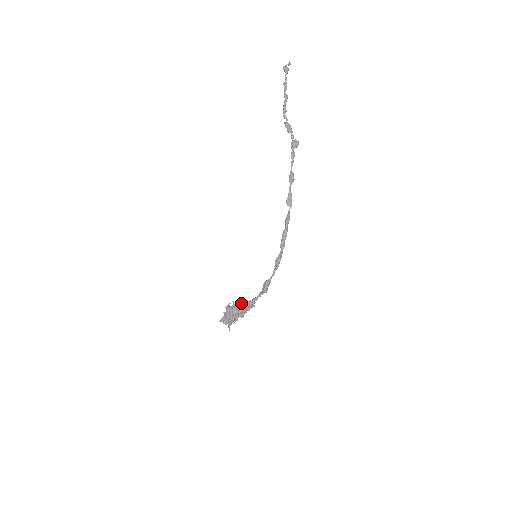
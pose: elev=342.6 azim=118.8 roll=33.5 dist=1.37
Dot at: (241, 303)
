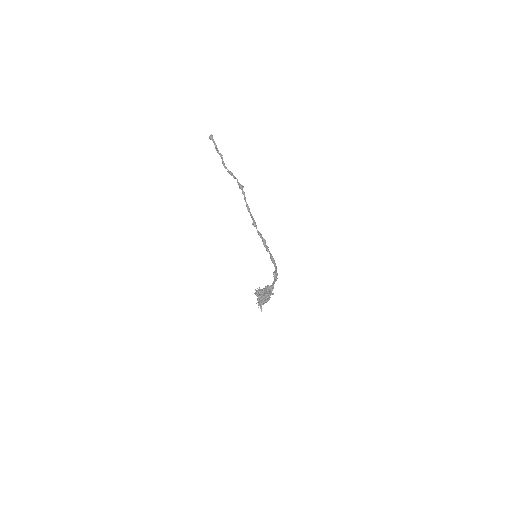
Dot at: (267, 287)
